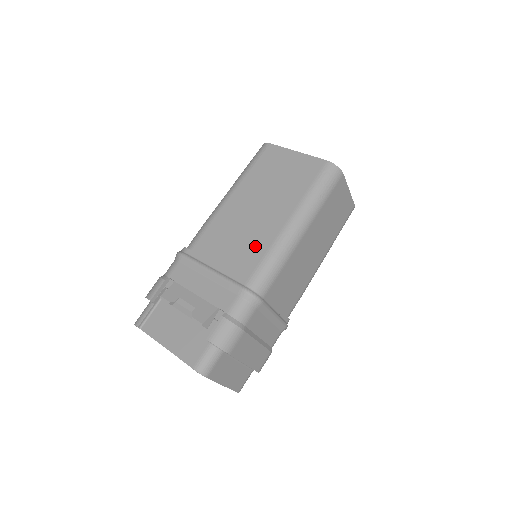
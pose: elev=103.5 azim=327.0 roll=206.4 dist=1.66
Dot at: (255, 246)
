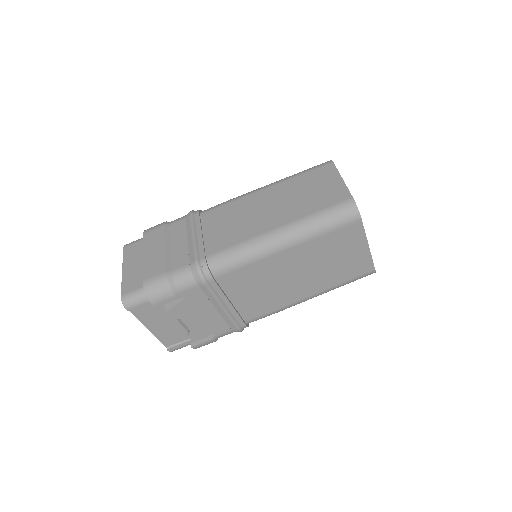
Dot at: (270, 303)
